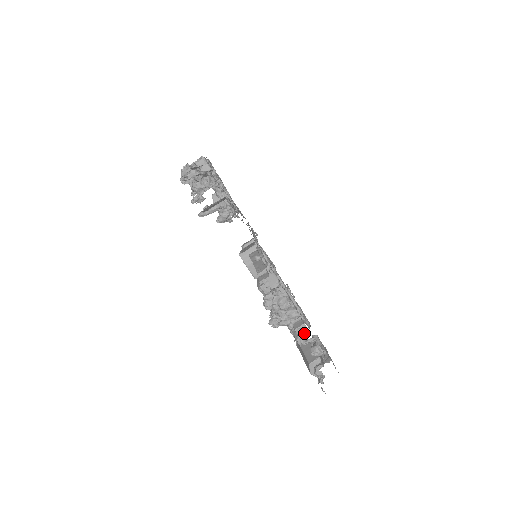
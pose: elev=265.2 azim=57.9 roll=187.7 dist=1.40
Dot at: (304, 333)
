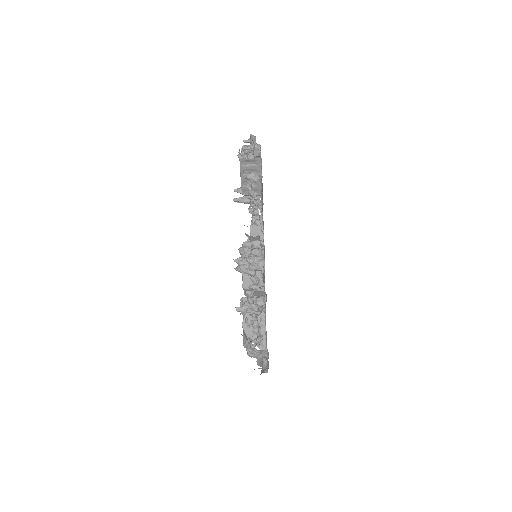
Dot at: (259, 290)
